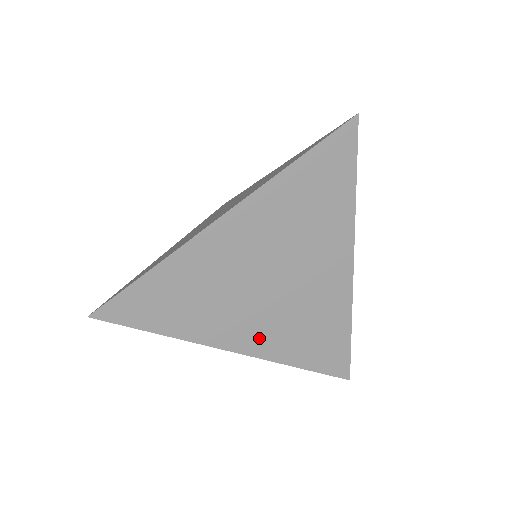
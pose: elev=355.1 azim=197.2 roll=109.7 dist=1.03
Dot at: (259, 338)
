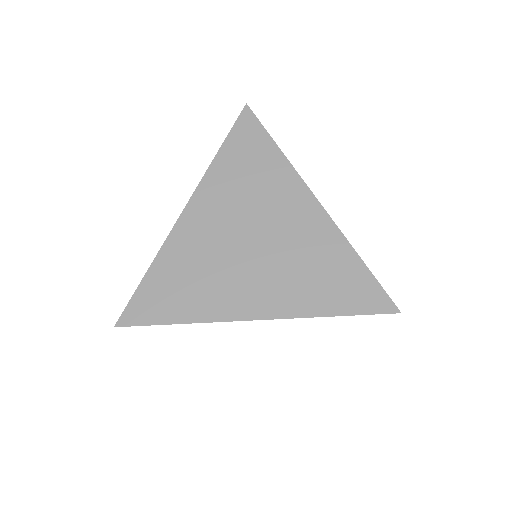
Dot at: occluded
